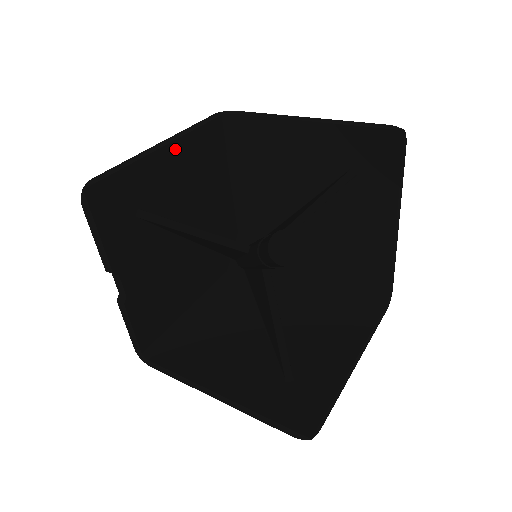
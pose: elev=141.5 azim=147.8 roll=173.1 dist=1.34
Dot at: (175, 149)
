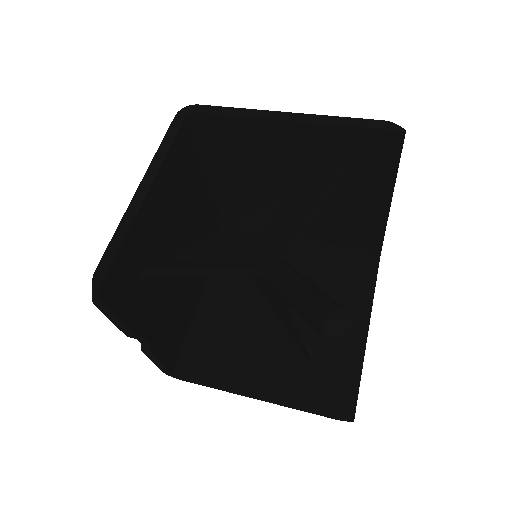
Dot at: (156, 187)
